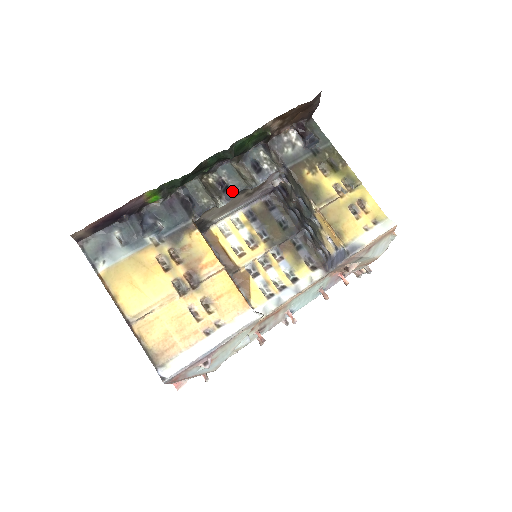
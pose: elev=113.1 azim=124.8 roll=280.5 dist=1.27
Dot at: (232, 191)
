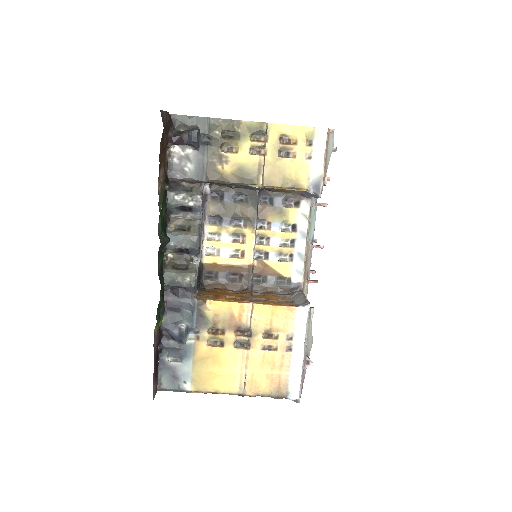
Dot at: (194, 250)
